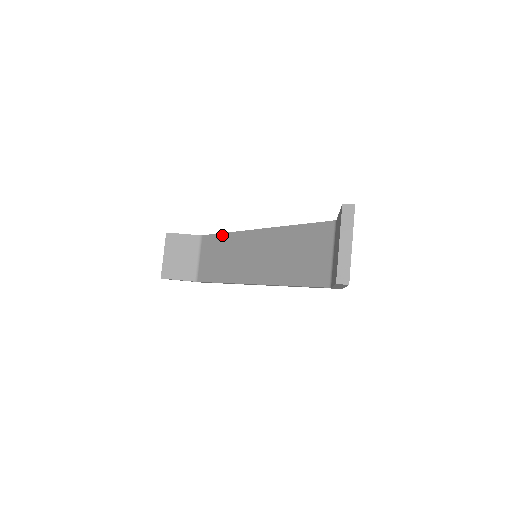
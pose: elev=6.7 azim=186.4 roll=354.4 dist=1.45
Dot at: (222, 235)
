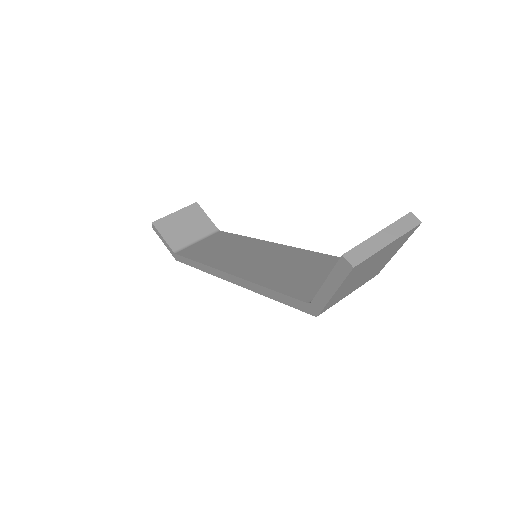
Dot at: (239, 236)
